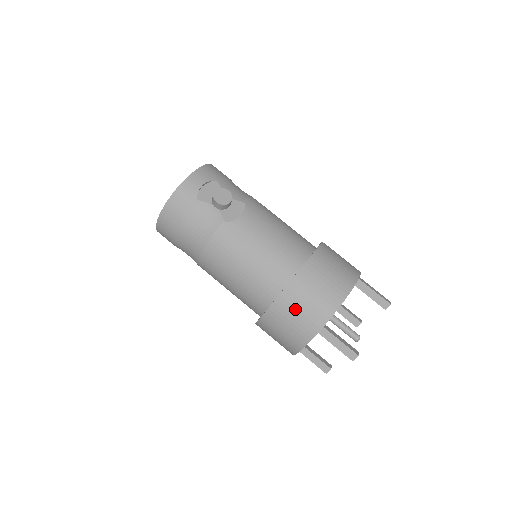
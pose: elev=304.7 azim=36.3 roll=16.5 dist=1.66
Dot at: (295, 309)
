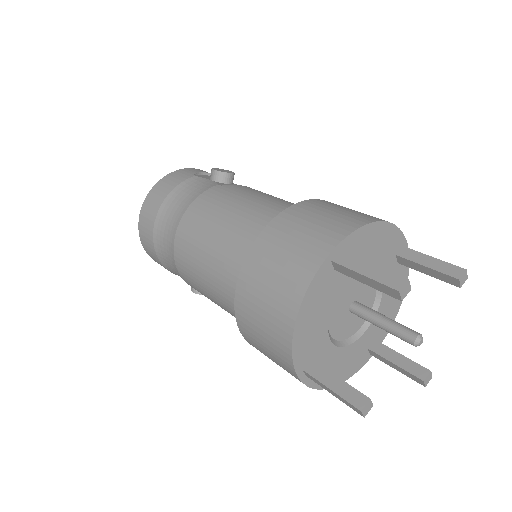
Dot at: (294, 231)
